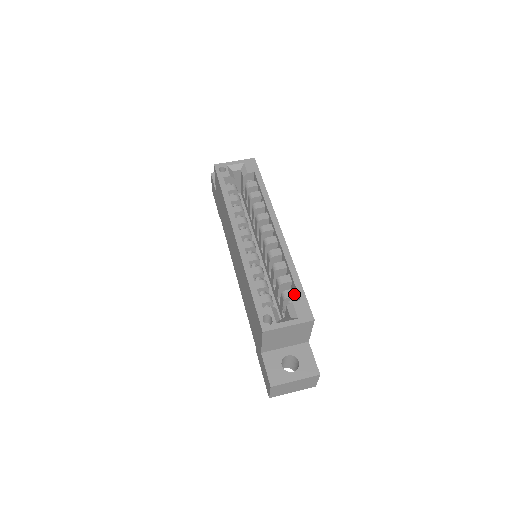
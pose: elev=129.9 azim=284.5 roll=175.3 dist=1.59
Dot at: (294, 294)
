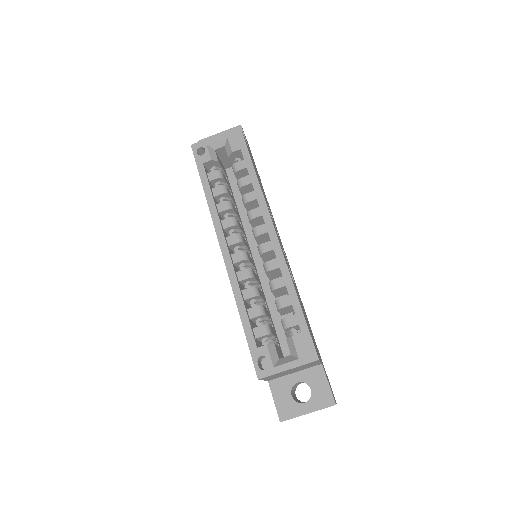
Dot at: (295, 322)
